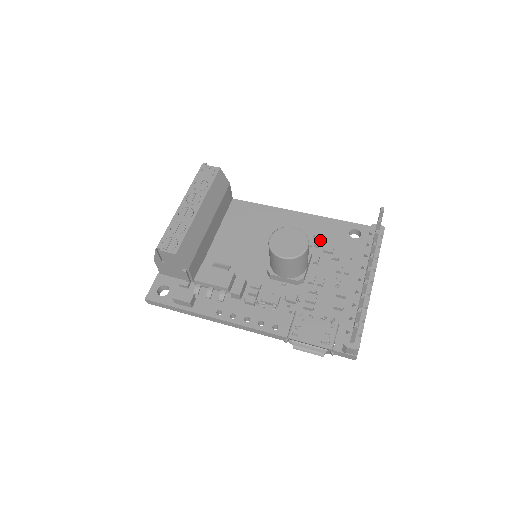
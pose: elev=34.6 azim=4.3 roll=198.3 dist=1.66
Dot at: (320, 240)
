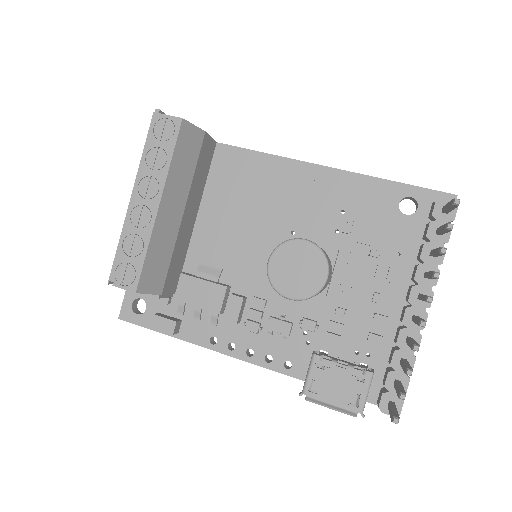
Dot at: (351, 223)
